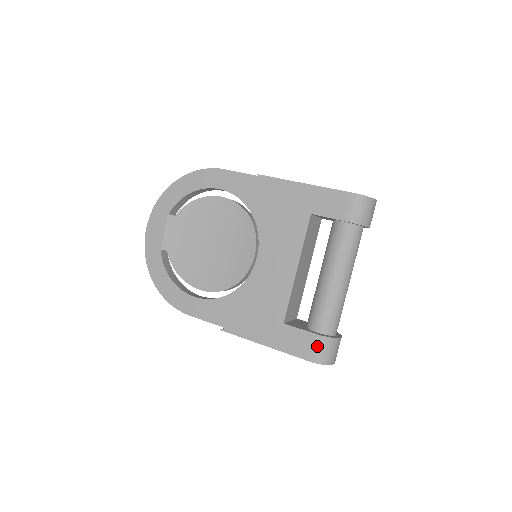
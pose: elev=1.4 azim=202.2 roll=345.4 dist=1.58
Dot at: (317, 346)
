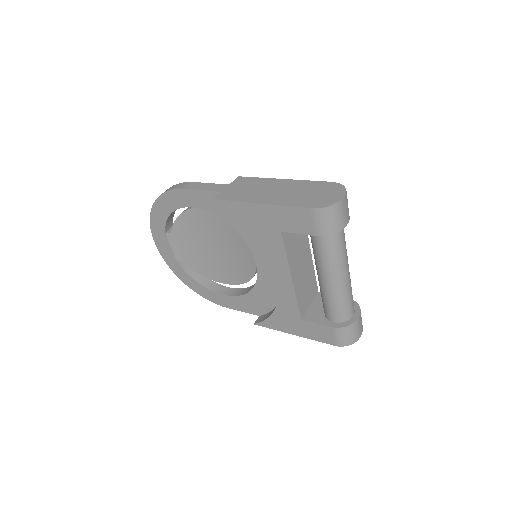
Dot at: (336, 335)
